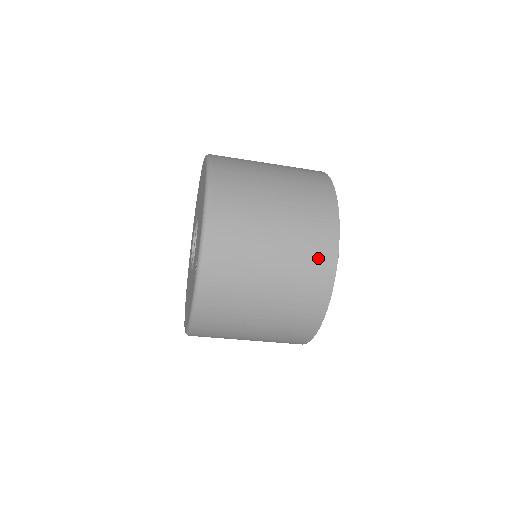
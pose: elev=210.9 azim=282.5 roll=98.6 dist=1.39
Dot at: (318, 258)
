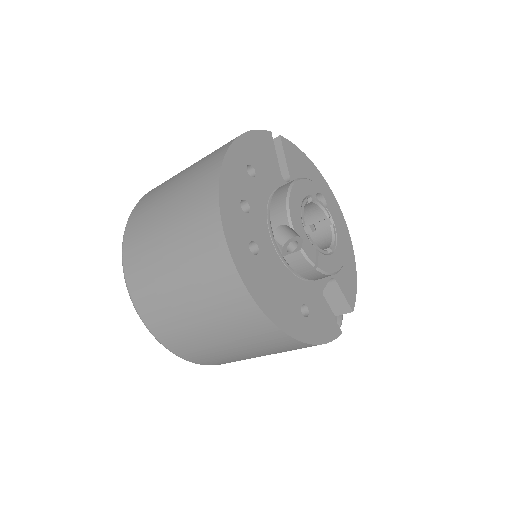
Dot at: (209, 255)
